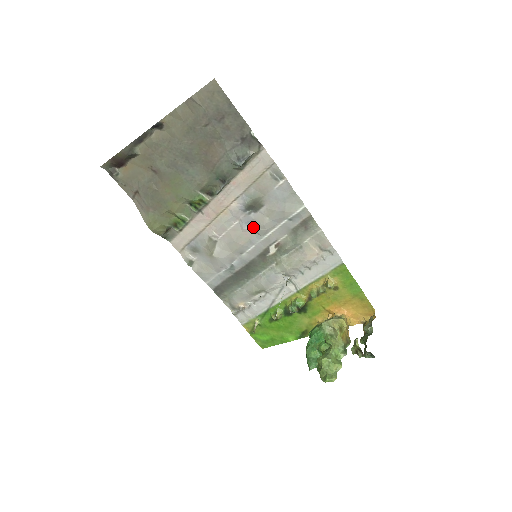
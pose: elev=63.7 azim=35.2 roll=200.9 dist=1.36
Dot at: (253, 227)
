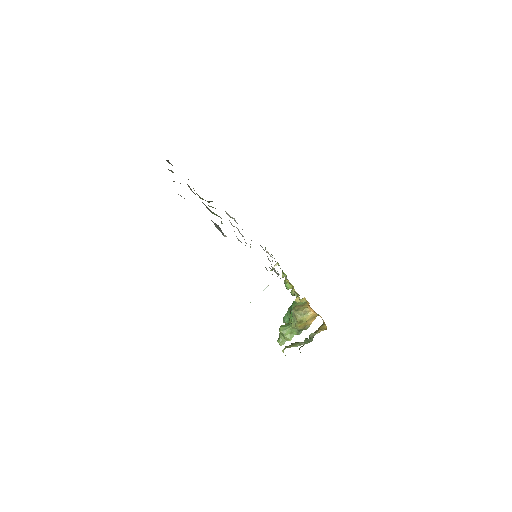
Dot at: (250, 246)
